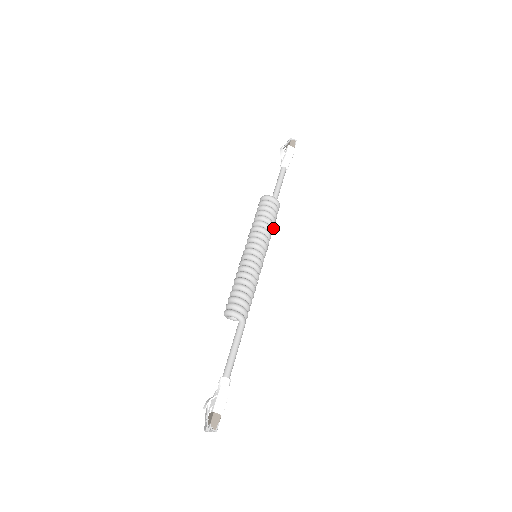
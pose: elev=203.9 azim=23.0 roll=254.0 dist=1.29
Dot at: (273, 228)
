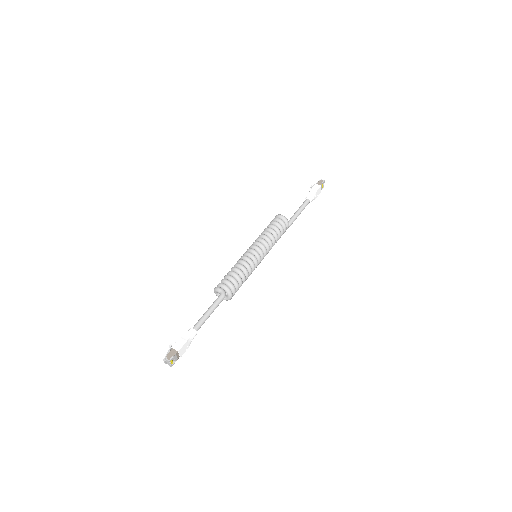
Dot at: (277, 237)
